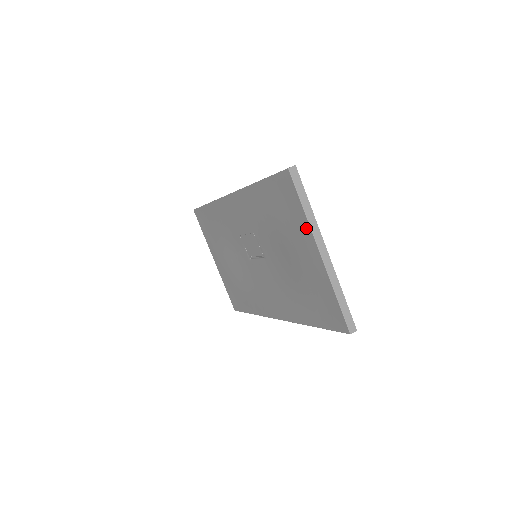
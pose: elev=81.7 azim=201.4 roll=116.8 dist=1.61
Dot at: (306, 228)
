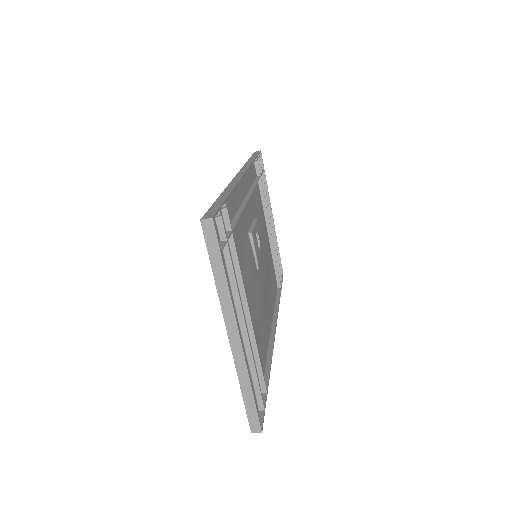
Dot at: occluded
